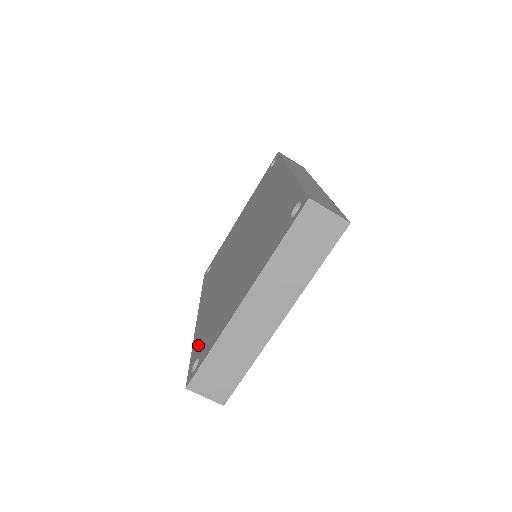
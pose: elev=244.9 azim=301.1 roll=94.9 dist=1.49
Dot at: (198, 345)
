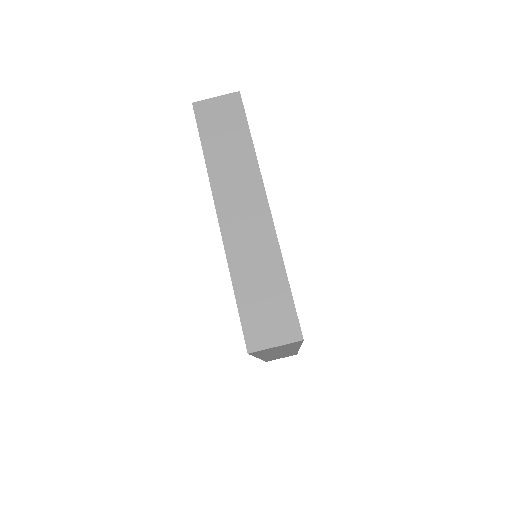
Dot at: occluded
